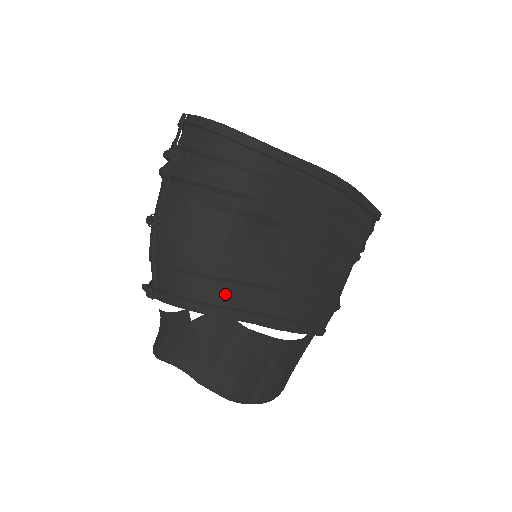
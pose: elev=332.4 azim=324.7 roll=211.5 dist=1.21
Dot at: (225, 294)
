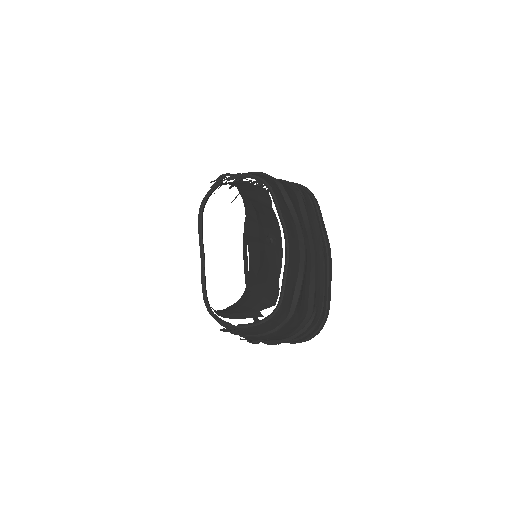
Dot at: (278, 190)
